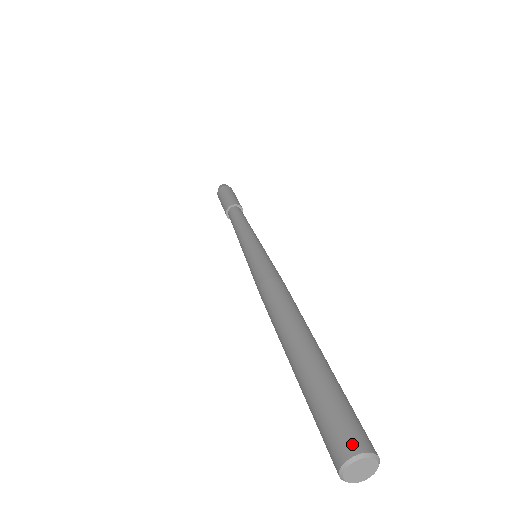
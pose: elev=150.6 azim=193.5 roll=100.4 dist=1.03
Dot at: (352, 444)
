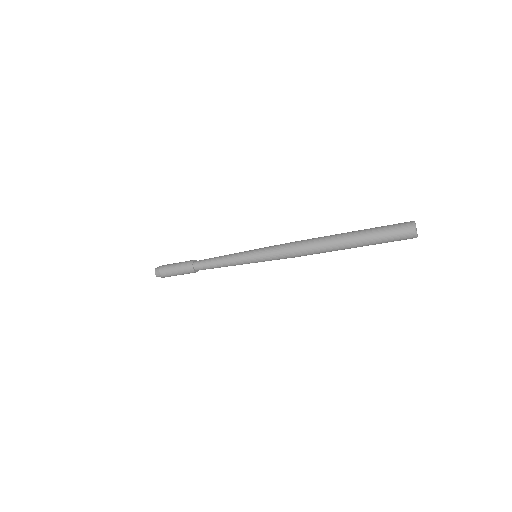
Dot at: (409, 222)
